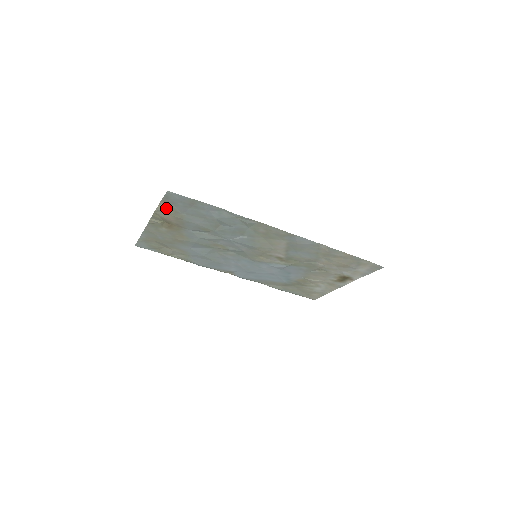
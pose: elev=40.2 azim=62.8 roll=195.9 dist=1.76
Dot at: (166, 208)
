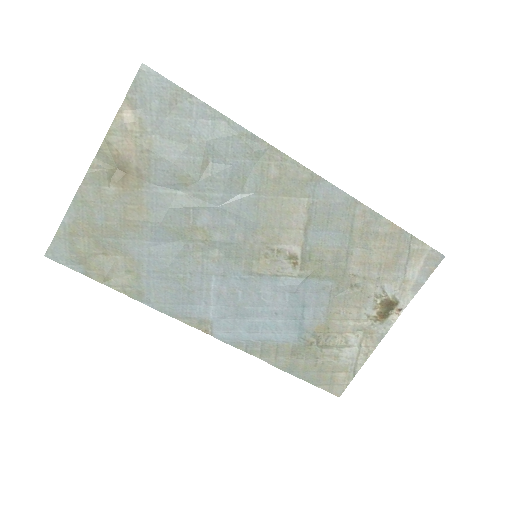
Dot at: (128, 120)
